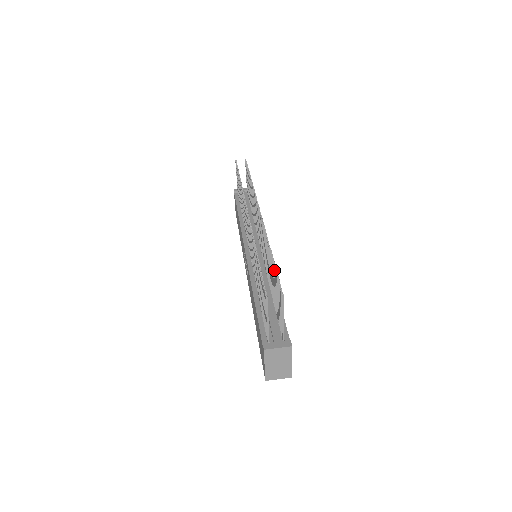
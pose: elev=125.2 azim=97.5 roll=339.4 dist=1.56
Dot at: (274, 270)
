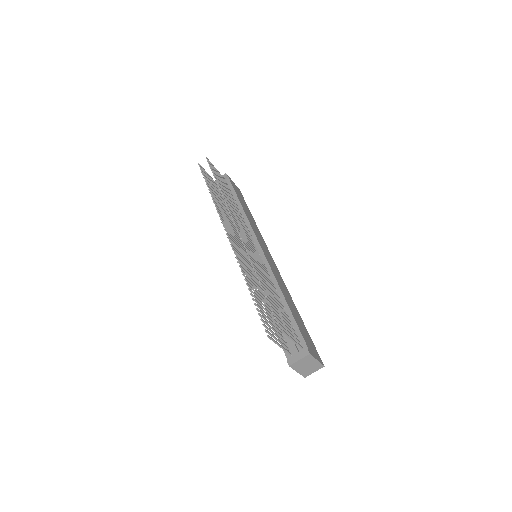
Dot at: occluded
